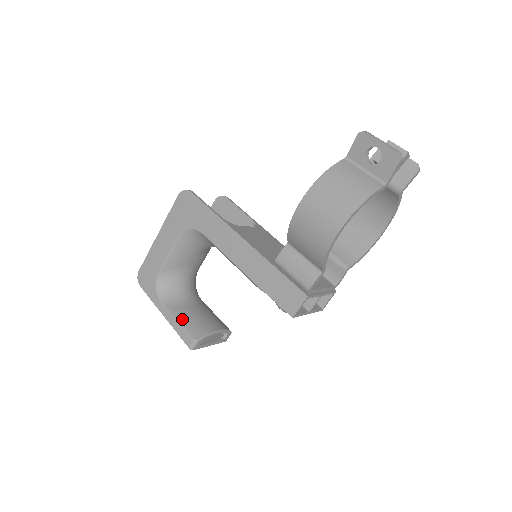
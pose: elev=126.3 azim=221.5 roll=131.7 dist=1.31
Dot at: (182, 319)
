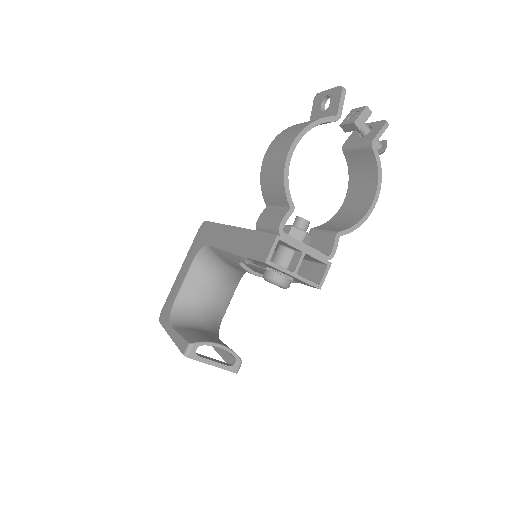
Dot at: (184, 333)
